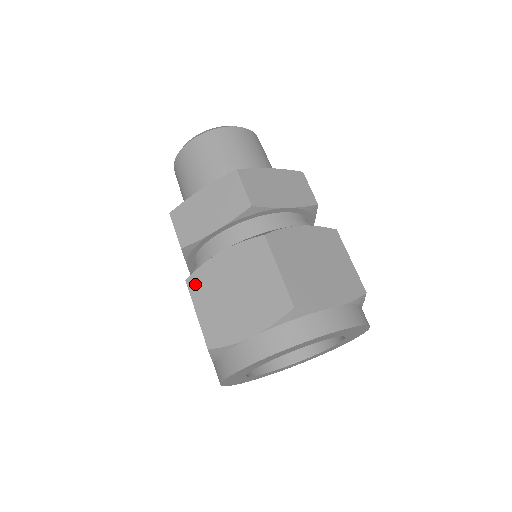
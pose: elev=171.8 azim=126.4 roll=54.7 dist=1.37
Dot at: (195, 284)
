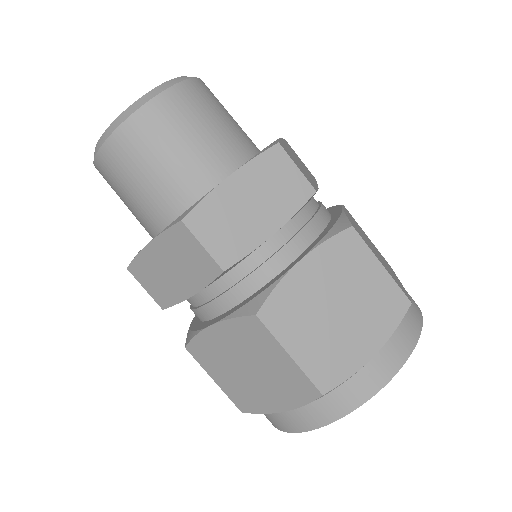
Dot at: (274, 316)
